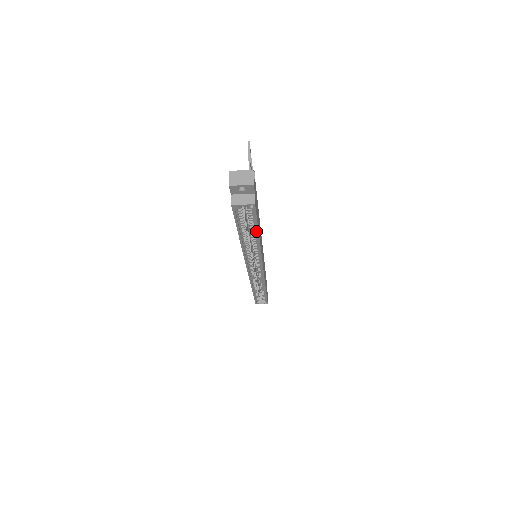
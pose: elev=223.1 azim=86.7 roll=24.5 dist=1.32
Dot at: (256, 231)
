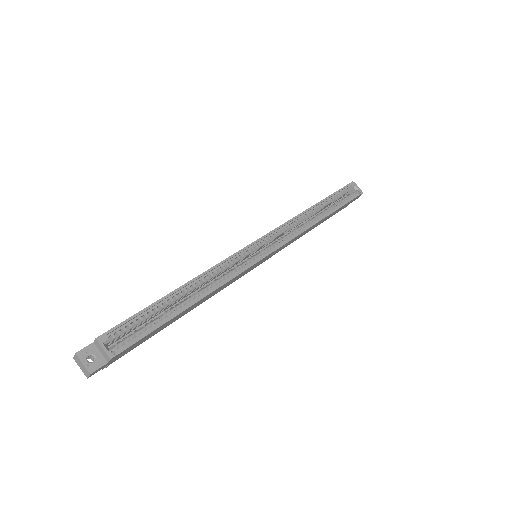
Dot at: (336, 208)
